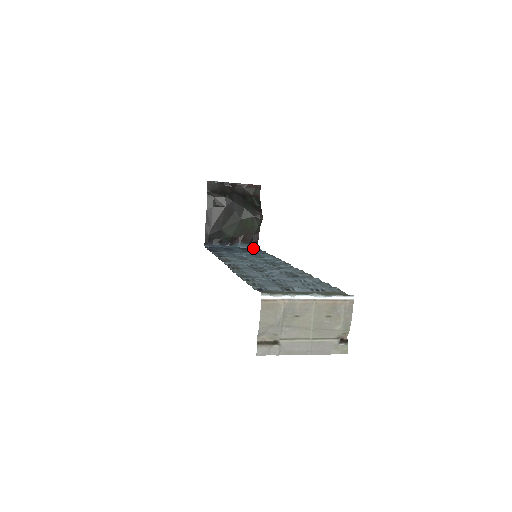
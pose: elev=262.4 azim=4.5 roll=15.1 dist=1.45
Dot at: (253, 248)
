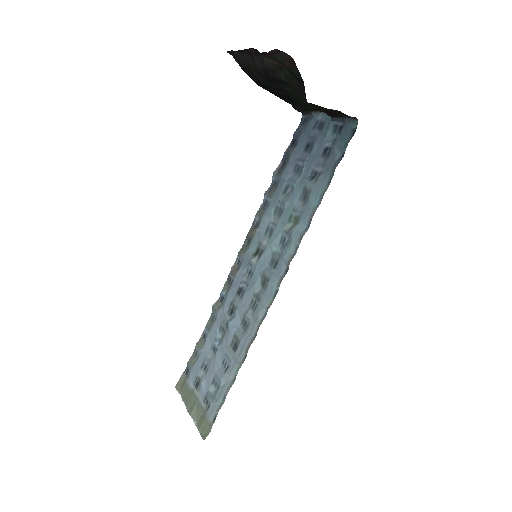
Dot at: (346, 129)
